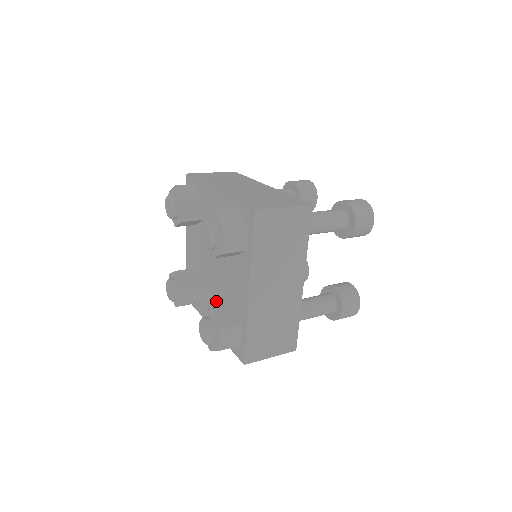
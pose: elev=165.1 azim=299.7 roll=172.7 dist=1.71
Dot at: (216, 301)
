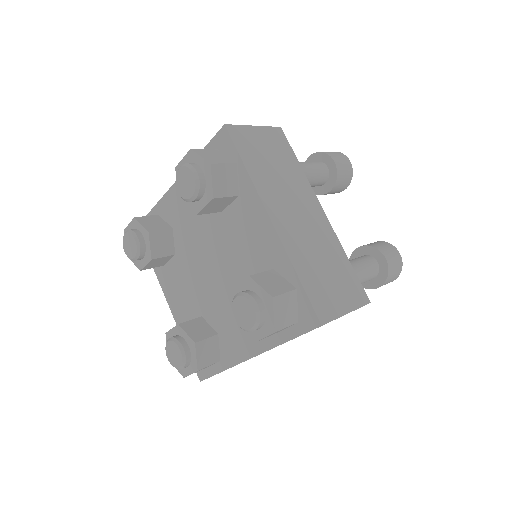
Dot at: (191, 298)
